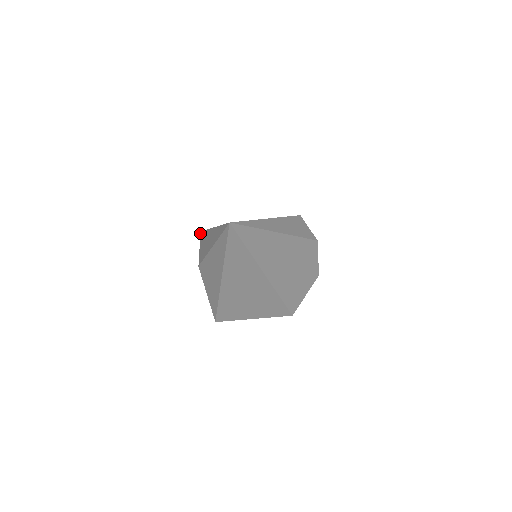
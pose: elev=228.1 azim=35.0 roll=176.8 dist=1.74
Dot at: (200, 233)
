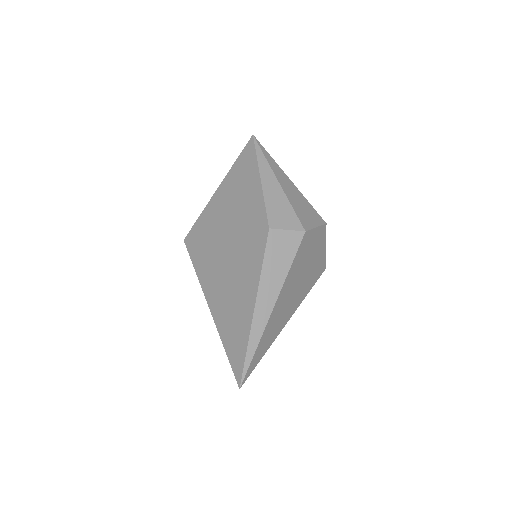
Dot at: (185, 244)
